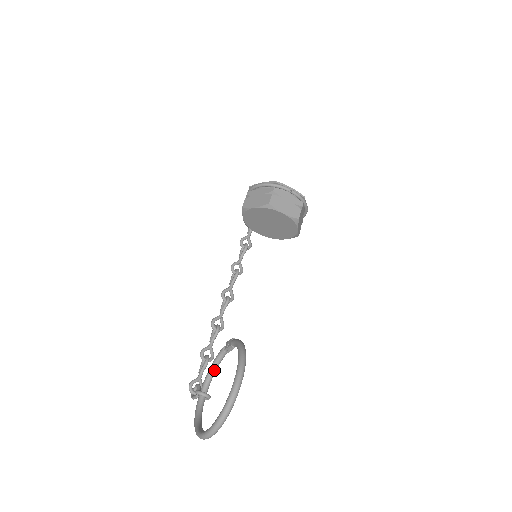
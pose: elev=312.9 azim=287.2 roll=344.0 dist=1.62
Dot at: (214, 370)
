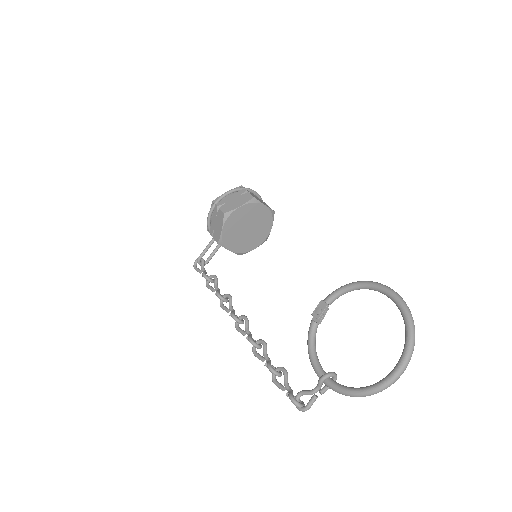
Dot at: (316, 353)
